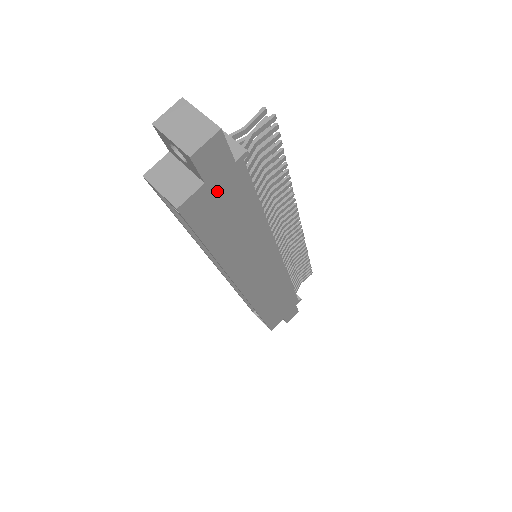
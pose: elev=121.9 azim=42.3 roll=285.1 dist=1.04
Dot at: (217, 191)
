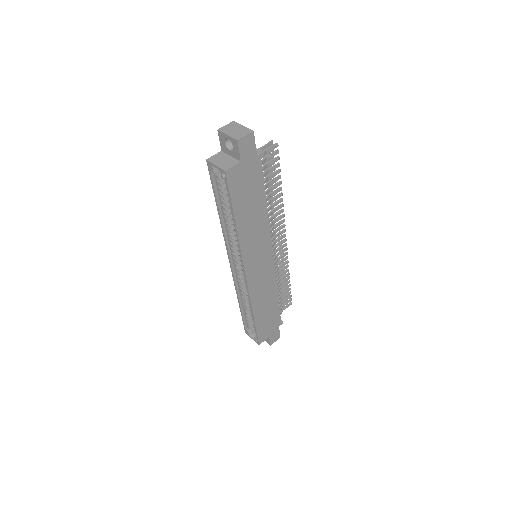
Dot at: (245, 171)
